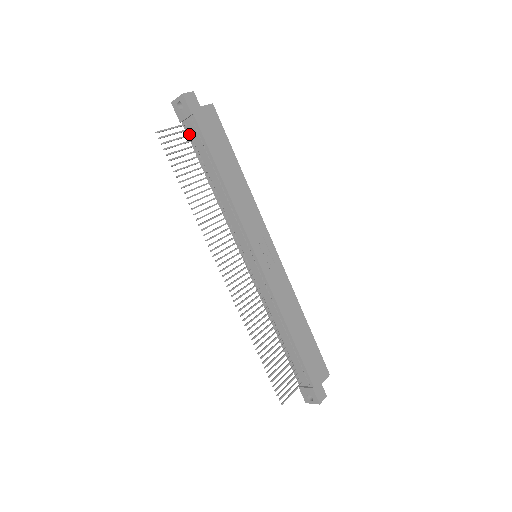
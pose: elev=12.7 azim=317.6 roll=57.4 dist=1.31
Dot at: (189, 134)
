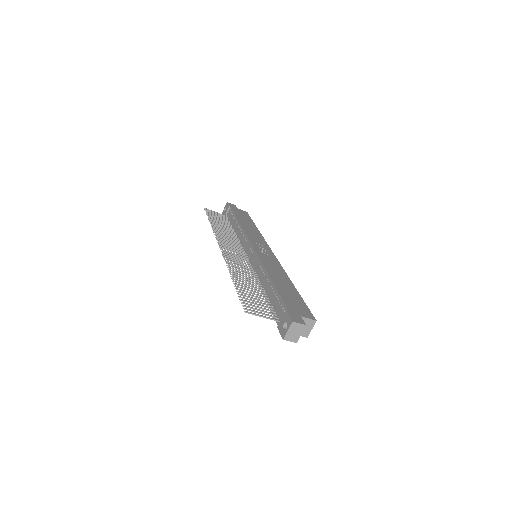
Dot at: (227, 218)
